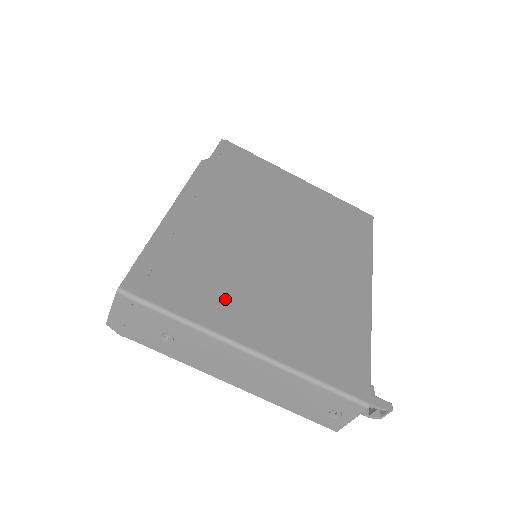
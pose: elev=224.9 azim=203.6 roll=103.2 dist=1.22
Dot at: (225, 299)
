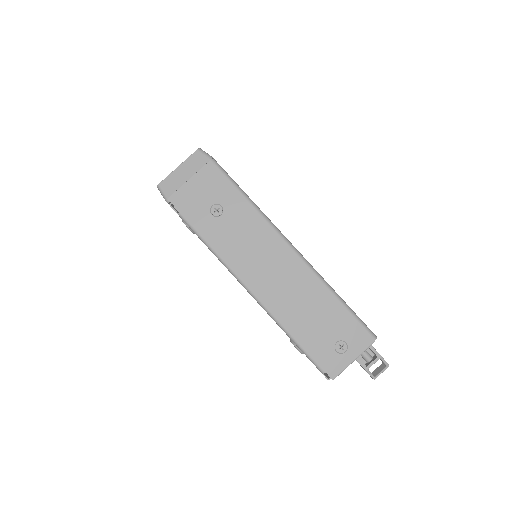
Dot at: occluded
